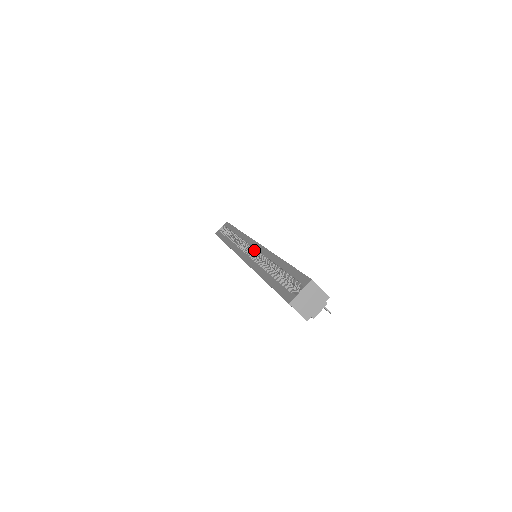
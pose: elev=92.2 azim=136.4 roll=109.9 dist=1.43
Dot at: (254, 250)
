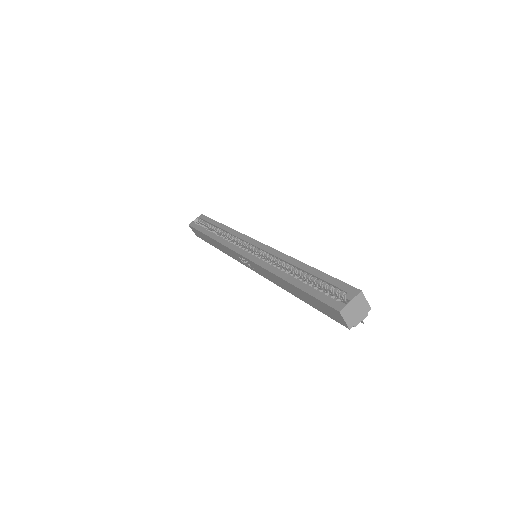
Dot at: (260, 250)
